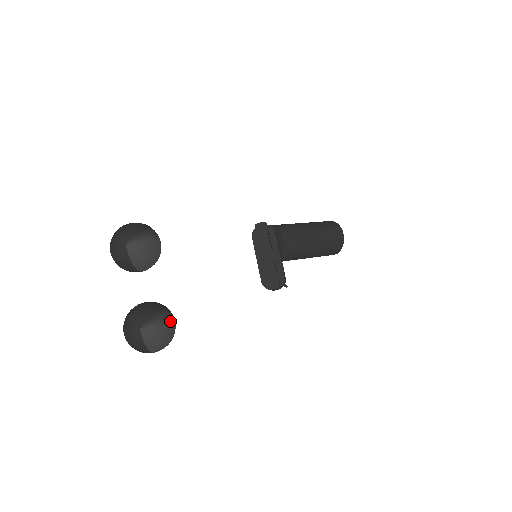
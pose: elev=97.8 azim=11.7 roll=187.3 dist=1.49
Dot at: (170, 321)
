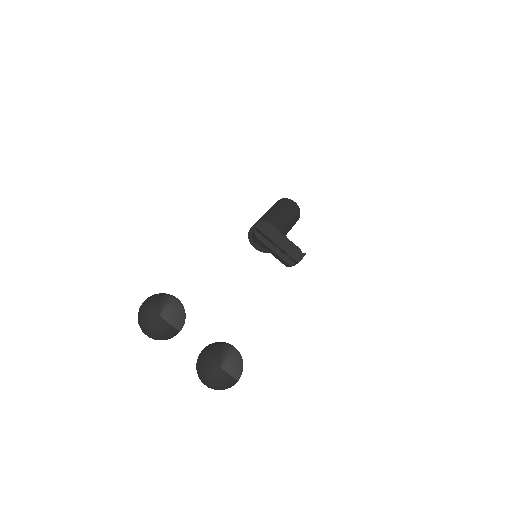
Dot at: (233, 348)
